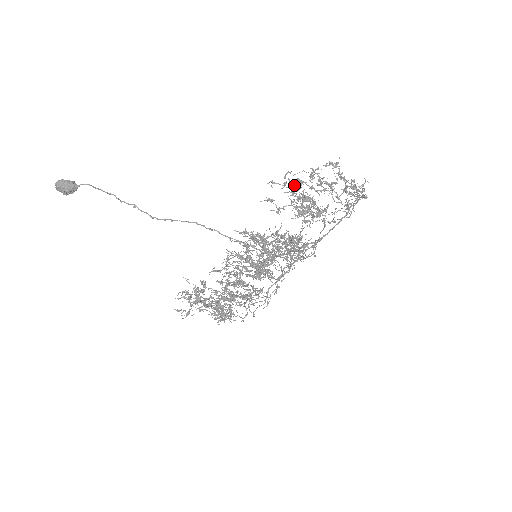
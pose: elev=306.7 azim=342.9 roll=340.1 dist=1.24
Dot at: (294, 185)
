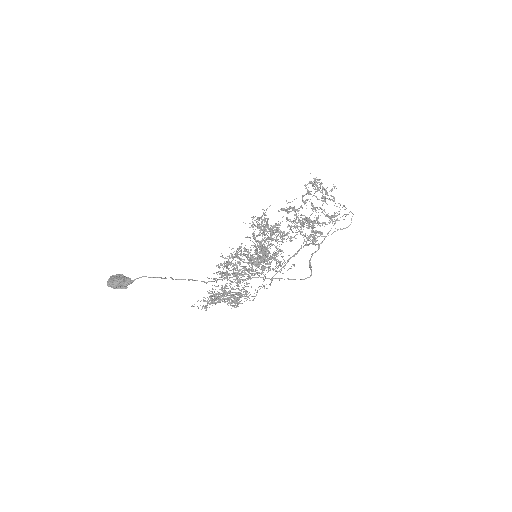
Dot at: (303, 222)
